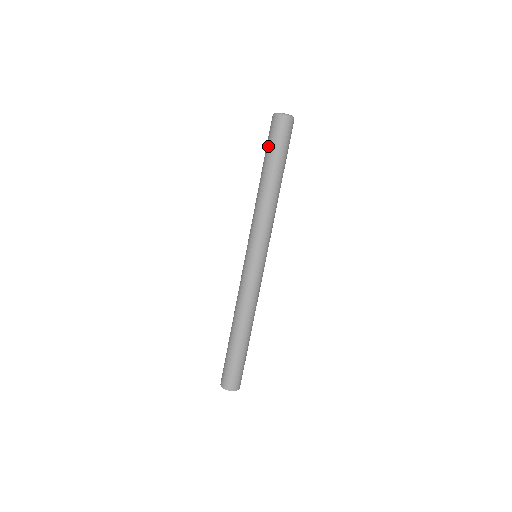
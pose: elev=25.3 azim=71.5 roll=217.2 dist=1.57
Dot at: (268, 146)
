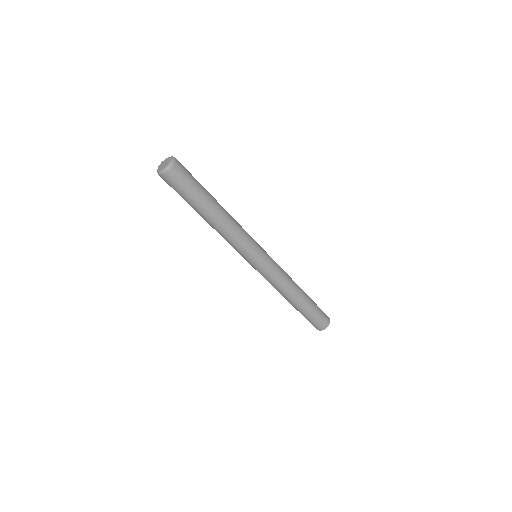
Dot at: occluded
